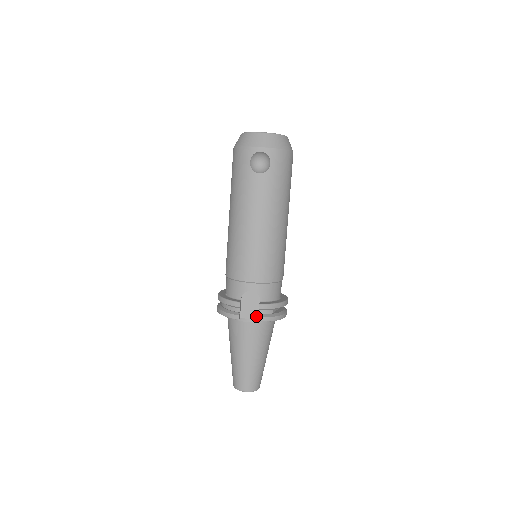
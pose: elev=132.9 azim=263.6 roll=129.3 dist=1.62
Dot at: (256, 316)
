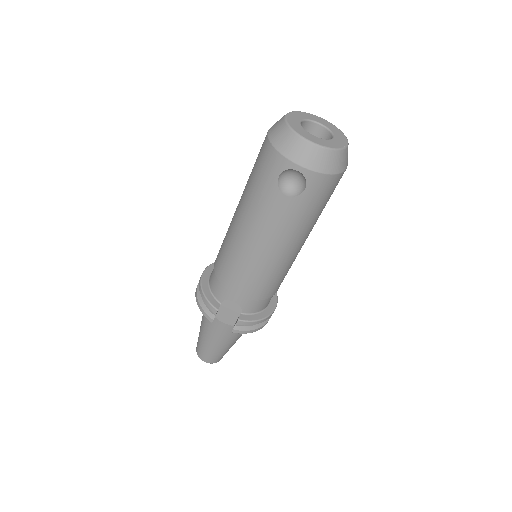
Dot at: (233, 322)
